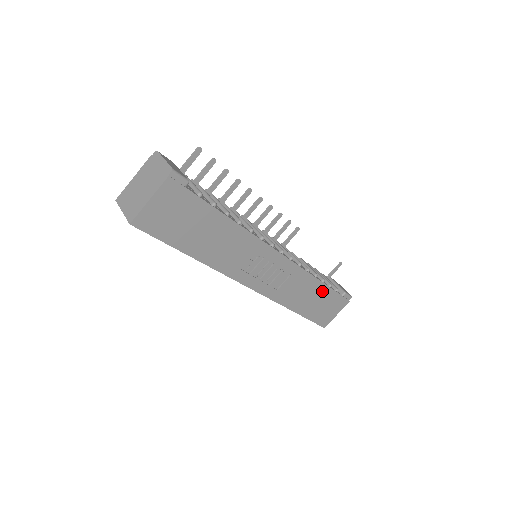
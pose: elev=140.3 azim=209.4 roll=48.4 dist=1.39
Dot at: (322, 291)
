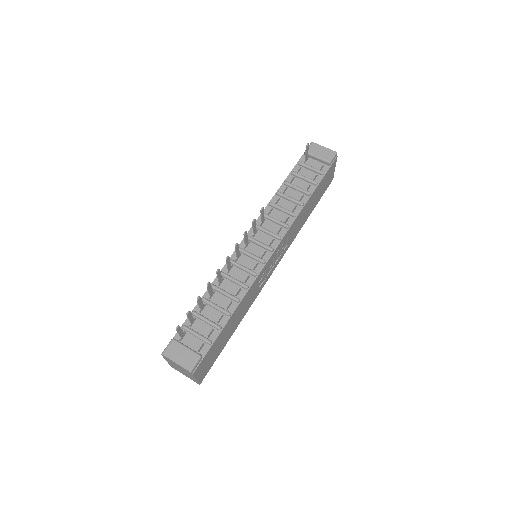
Dot at: (314, 195)
